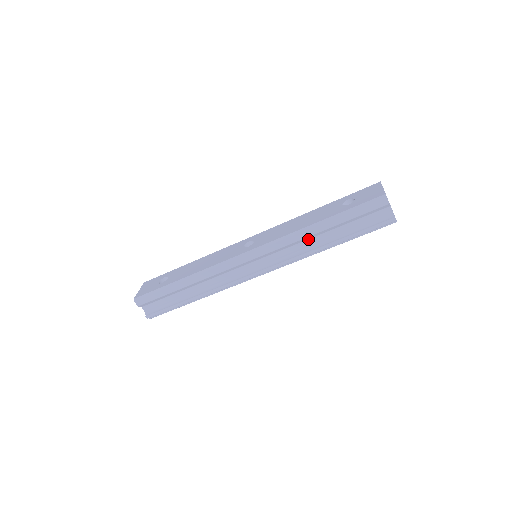
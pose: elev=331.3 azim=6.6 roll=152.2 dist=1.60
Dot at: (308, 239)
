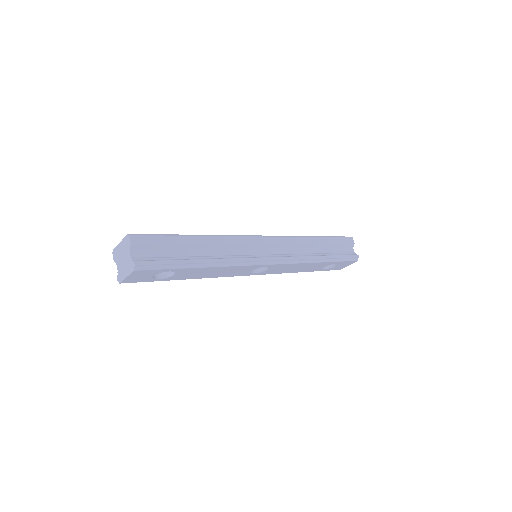
Dot at: (306, 248)
